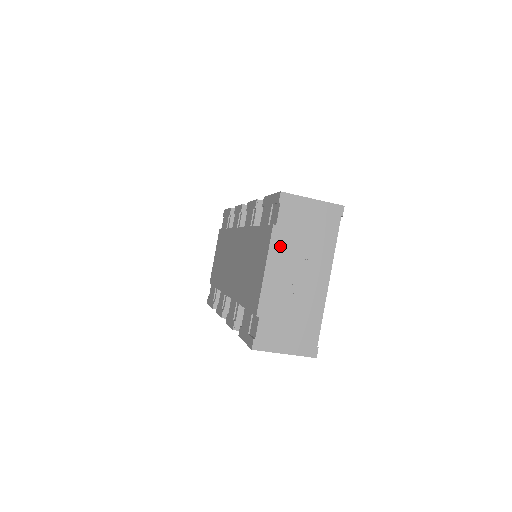
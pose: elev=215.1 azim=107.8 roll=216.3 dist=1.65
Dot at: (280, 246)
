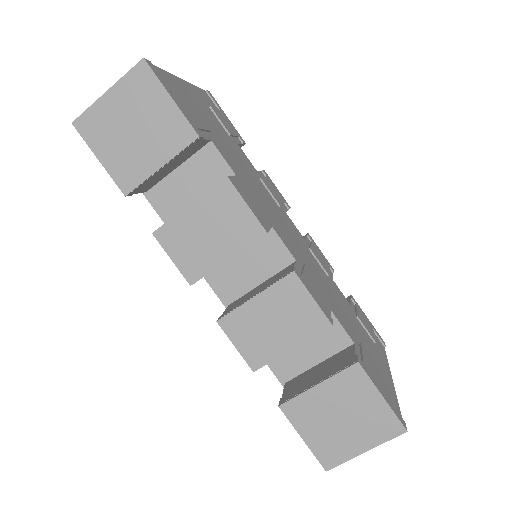
Dot at: occluded
